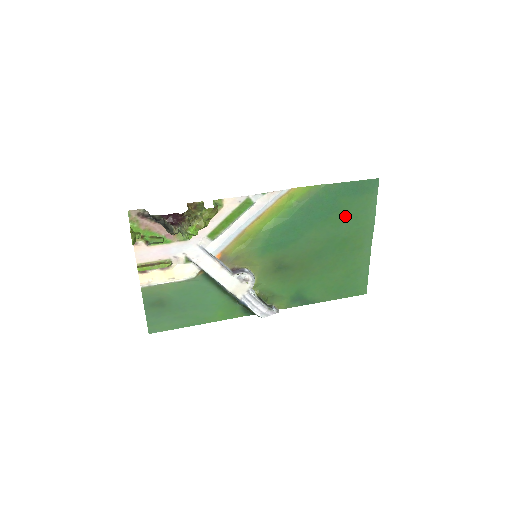
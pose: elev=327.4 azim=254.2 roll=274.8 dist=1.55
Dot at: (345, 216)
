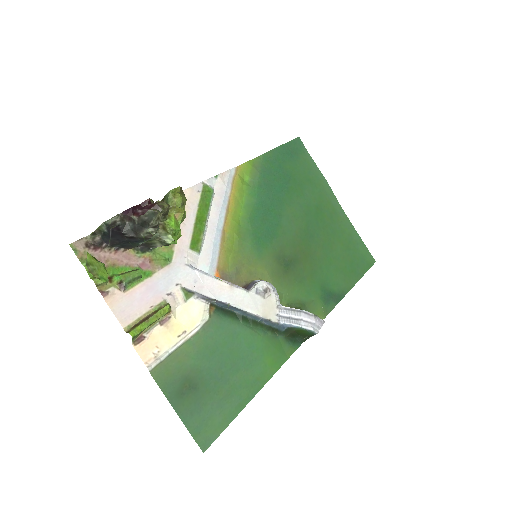
Dot at: (300, 182)
